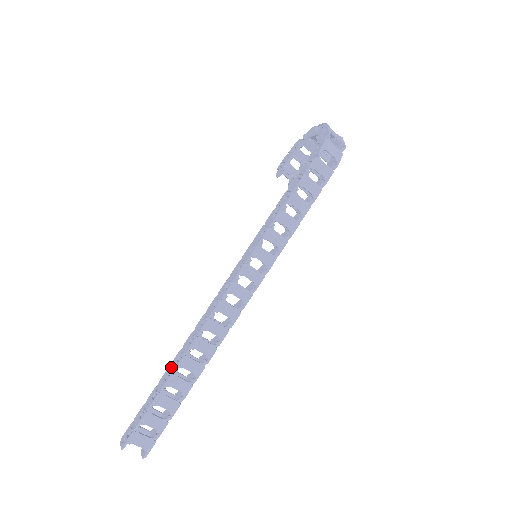
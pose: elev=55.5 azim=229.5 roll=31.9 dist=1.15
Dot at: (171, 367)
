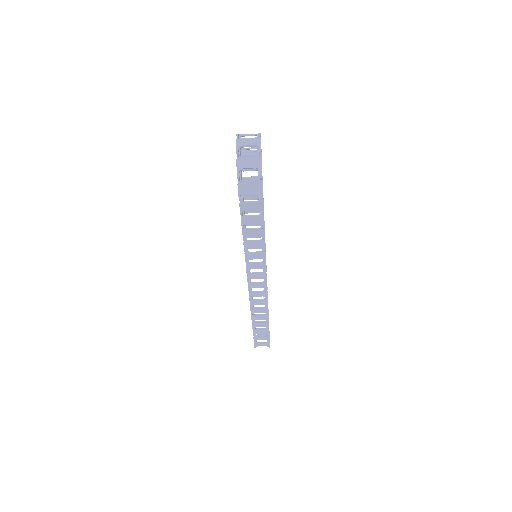
Dot at: occluded
